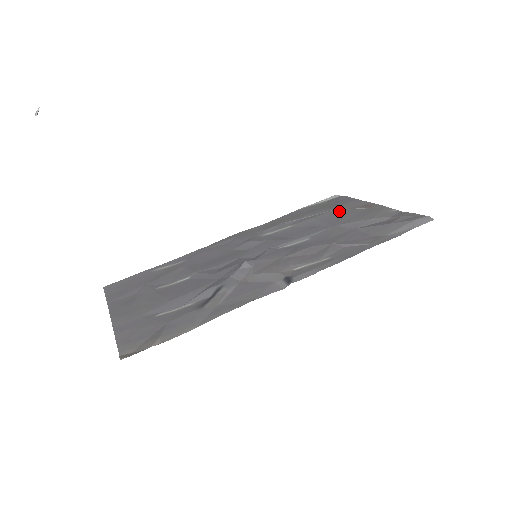
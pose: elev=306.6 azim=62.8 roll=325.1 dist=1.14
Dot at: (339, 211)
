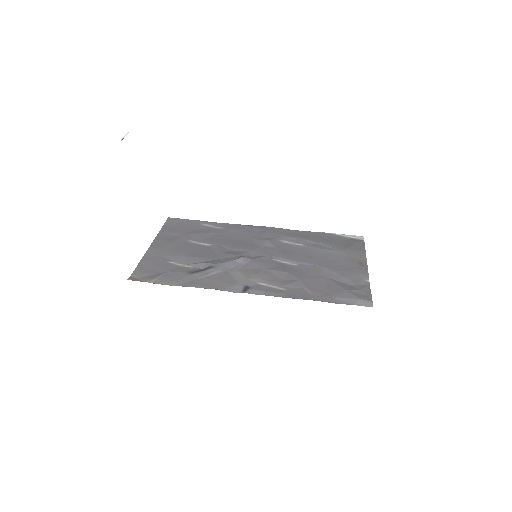
Dot at: (341, 254)
